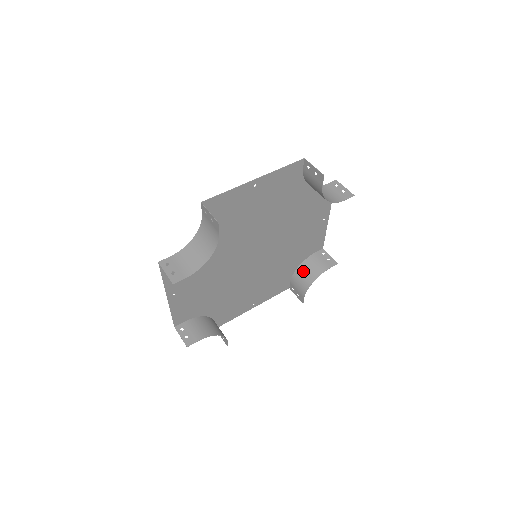
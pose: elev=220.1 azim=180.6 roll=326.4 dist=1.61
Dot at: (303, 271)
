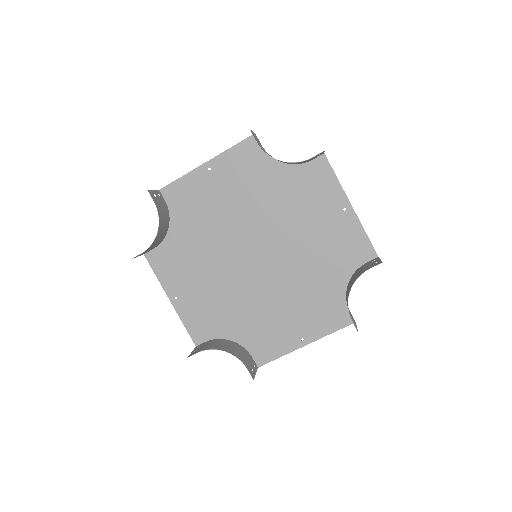
Dot at: (348, 286)
